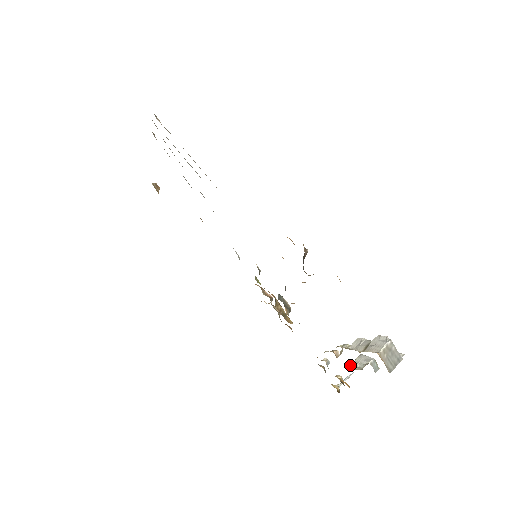
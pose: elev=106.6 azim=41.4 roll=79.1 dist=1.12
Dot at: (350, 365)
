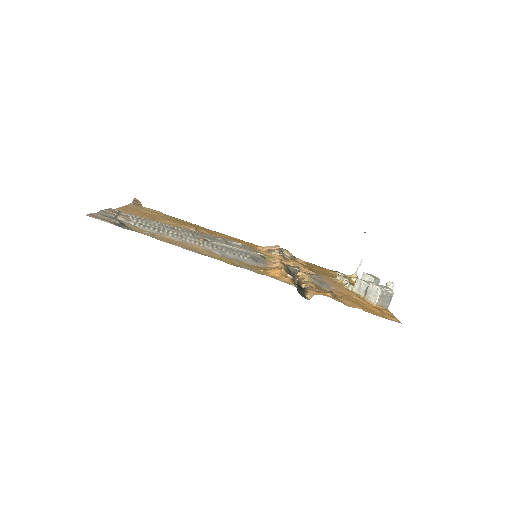
Dot at: occluded
